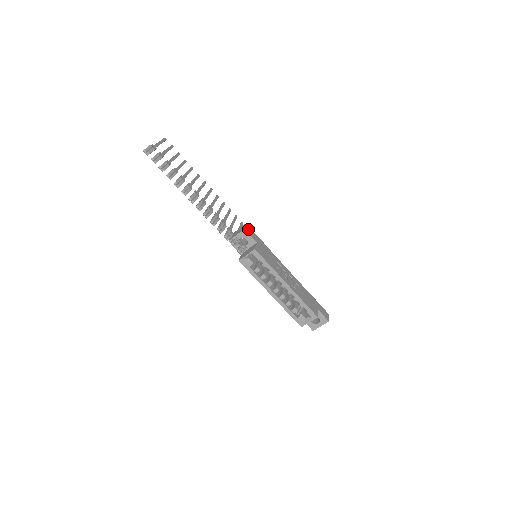
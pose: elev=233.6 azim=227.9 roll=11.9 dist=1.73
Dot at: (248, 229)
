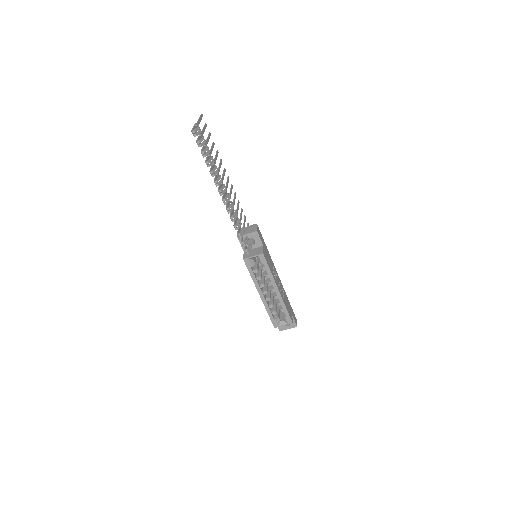
Dot at: (259, 231)
